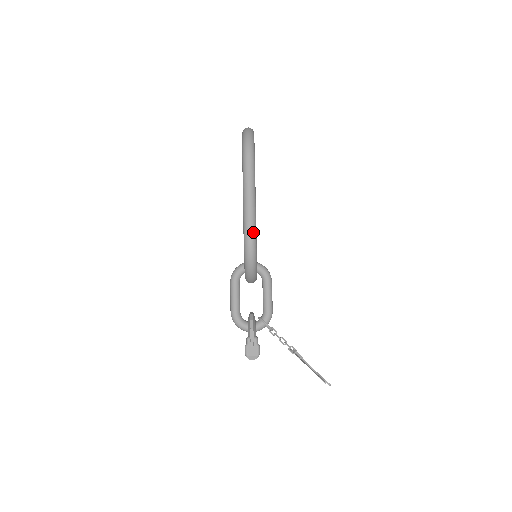
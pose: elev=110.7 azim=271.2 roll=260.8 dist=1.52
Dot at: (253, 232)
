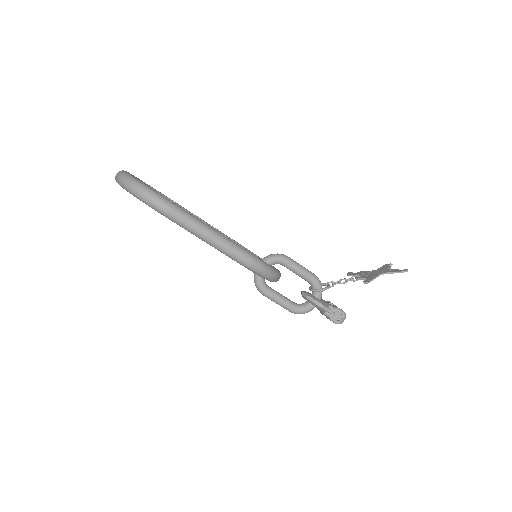
Dot at: (255, 261)
